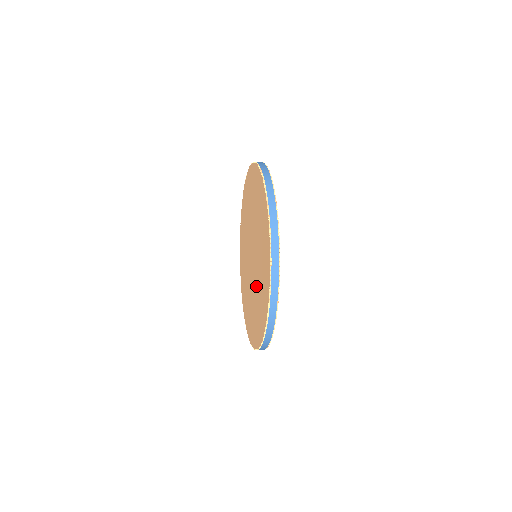
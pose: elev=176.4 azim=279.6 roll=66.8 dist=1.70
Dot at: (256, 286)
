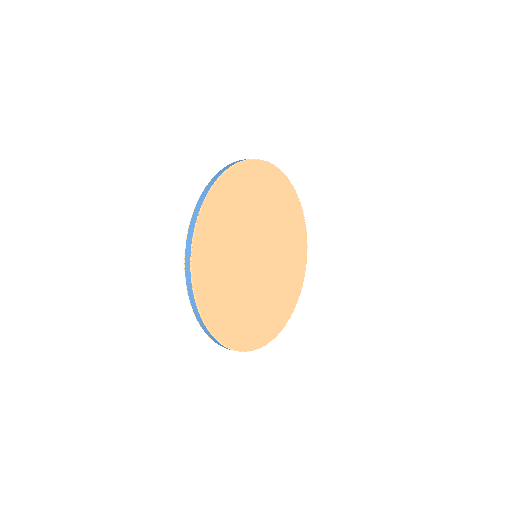
Dot at: occluded
